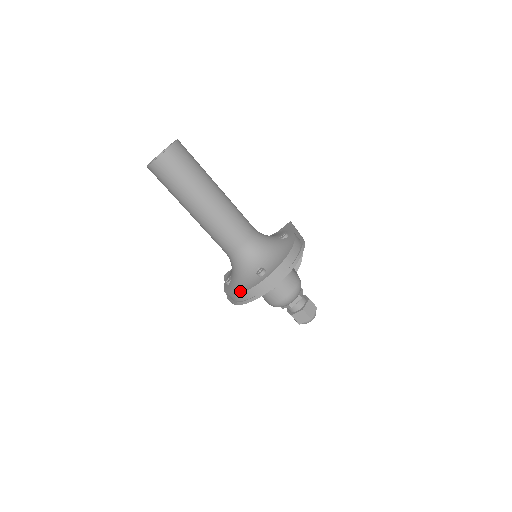
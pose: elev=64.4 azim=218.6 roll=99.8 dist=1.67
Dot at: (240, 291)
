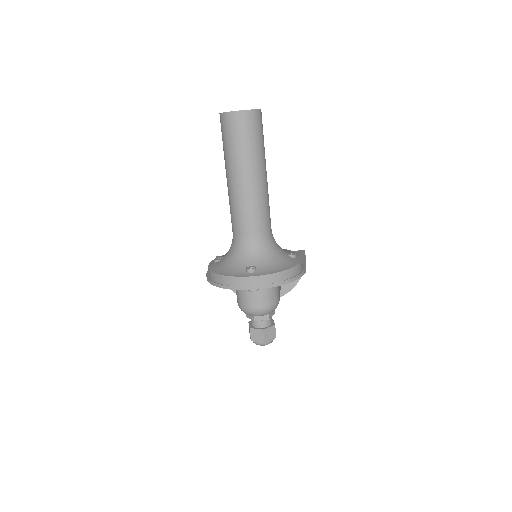
Dot at: (222, 273)
